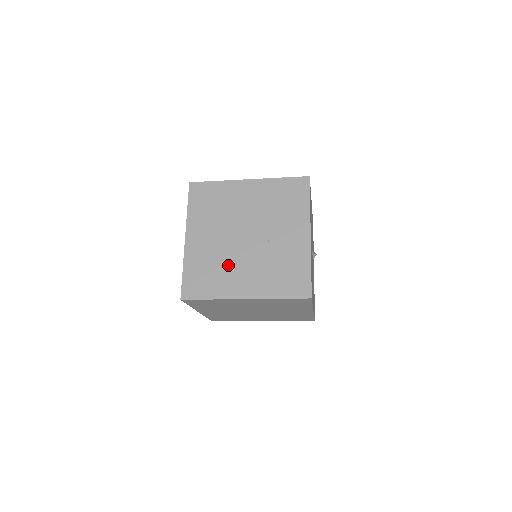
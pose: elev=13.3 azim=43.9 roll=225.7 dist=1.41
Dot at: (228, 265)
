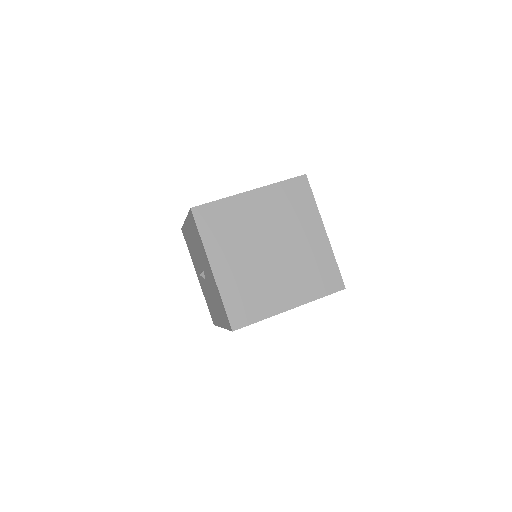
Dot at: occluded
